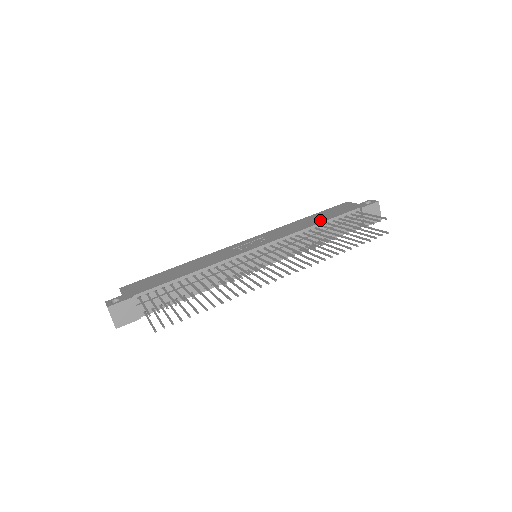
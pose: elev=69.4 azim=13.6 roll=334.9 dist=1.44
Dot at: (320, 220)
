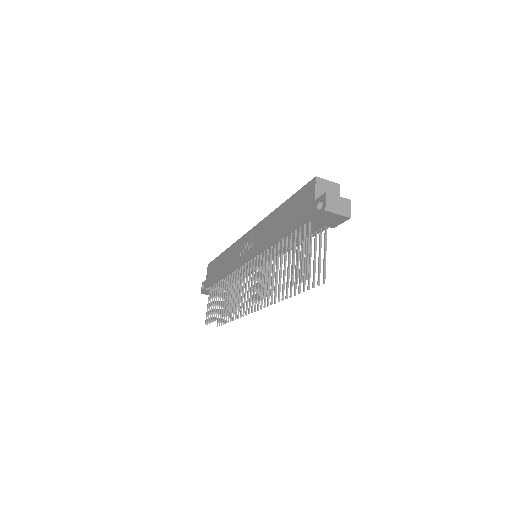
Dot at: (281, 230)
